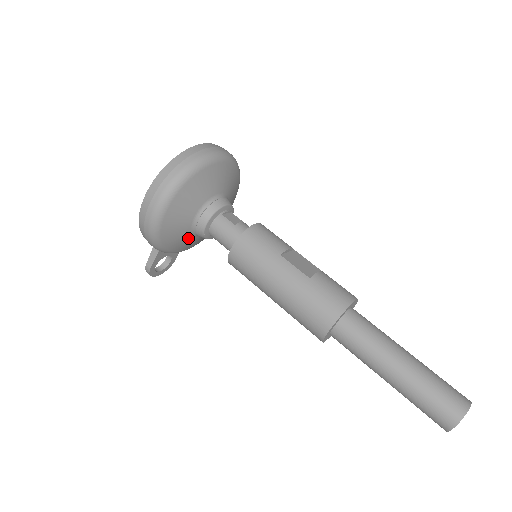
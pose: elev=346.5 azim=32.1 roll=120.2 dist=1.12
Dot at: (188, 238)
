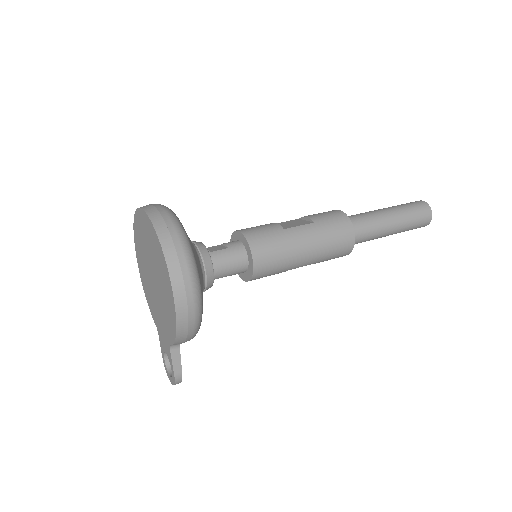
Dot at: occluded
